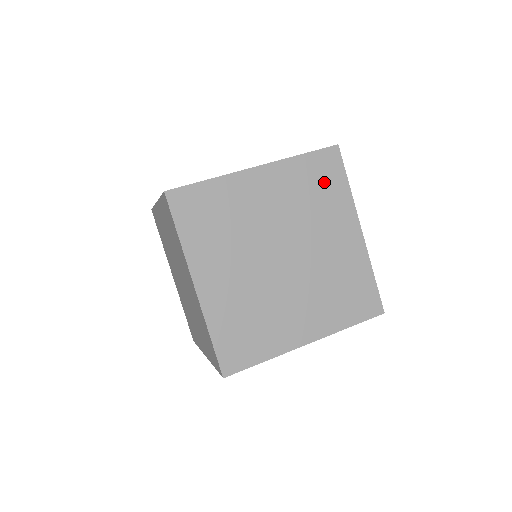
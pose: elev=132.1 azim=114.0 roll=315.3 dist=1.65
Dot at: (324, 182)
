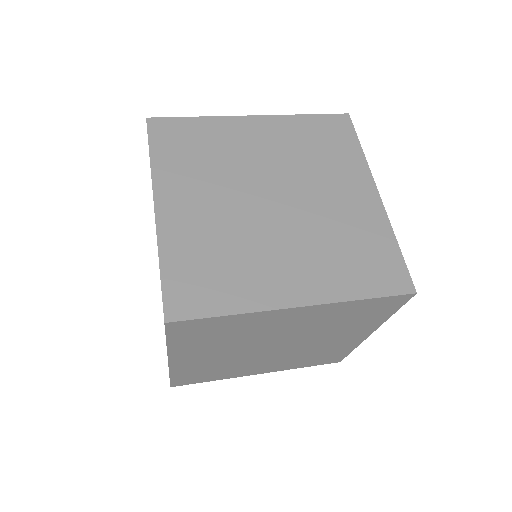
Dot at: (331, 141)
